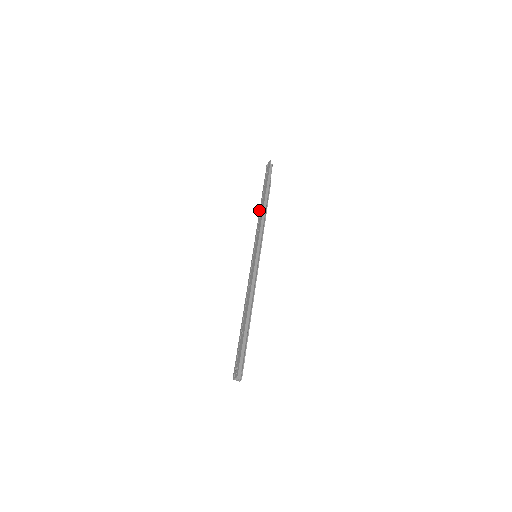
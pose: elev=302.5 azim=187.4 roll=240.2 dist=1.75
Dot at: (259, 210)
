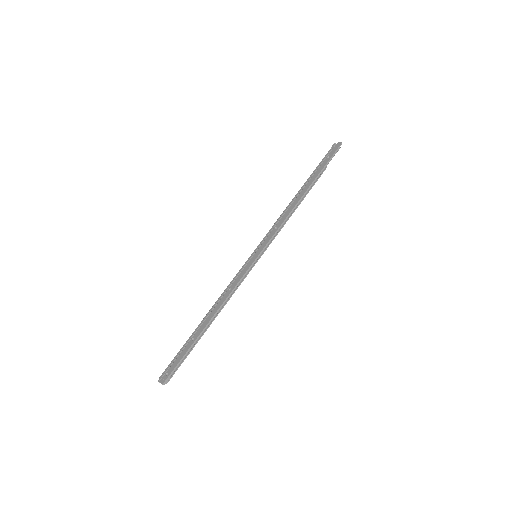
Dot at: occluded
